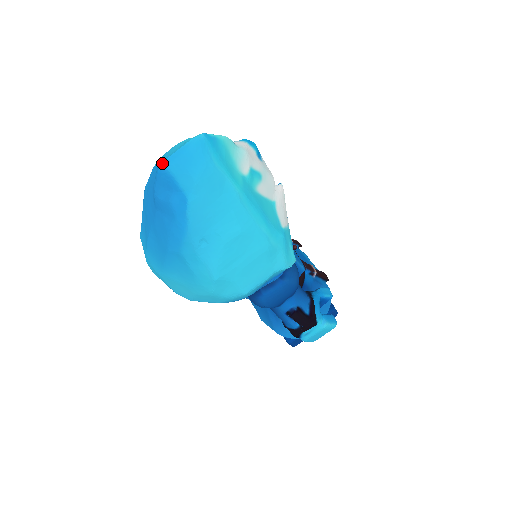
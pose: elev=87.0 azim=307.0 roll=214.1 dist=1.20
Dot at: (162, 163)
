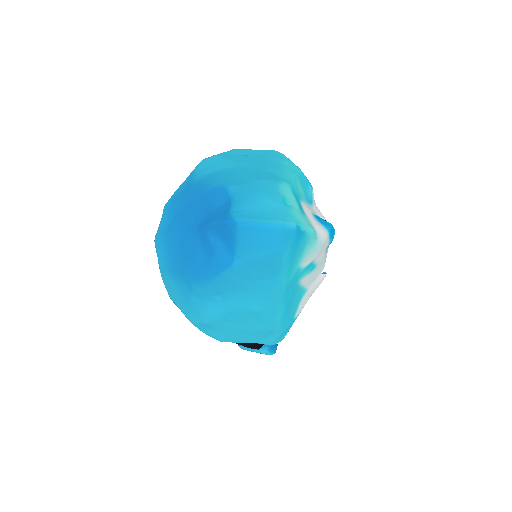
Dot at: (236, 223)
